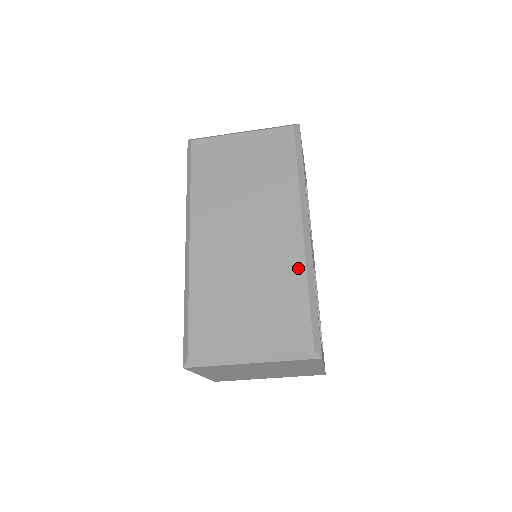
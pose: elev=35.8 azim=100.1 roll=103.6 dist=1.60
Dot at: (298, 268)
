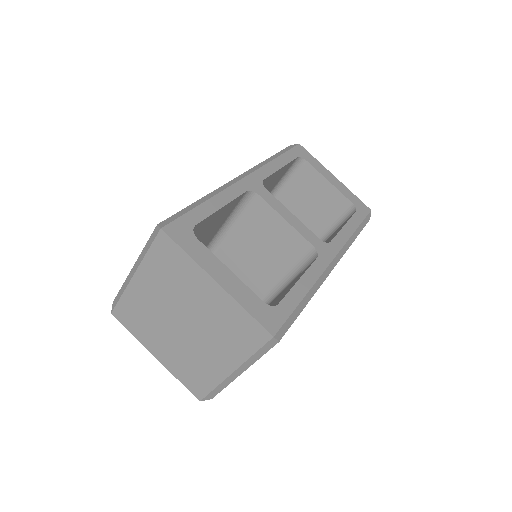
Dot at: occluded
